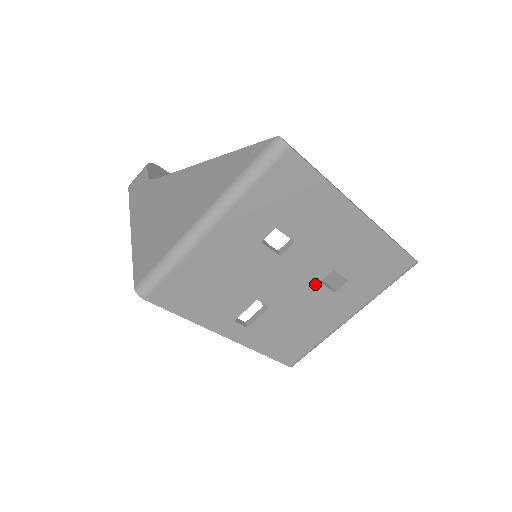
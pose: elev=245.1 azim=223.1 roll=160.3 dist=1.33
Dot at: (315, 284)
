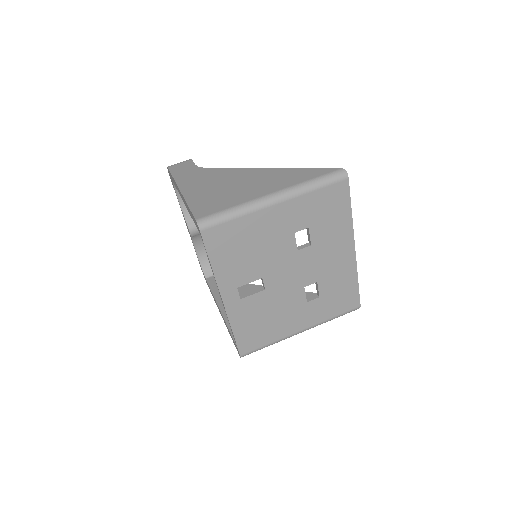
Dot at: (301, 287)
